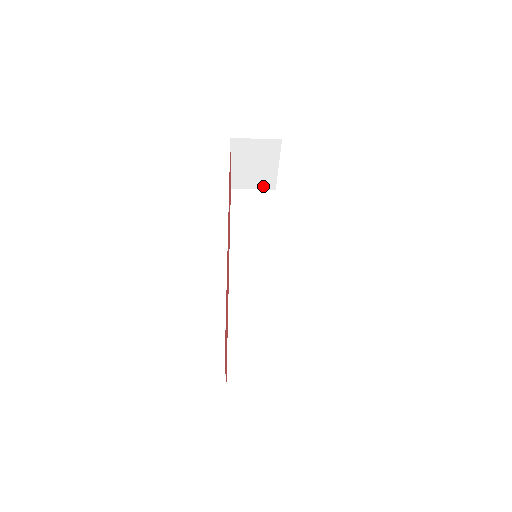
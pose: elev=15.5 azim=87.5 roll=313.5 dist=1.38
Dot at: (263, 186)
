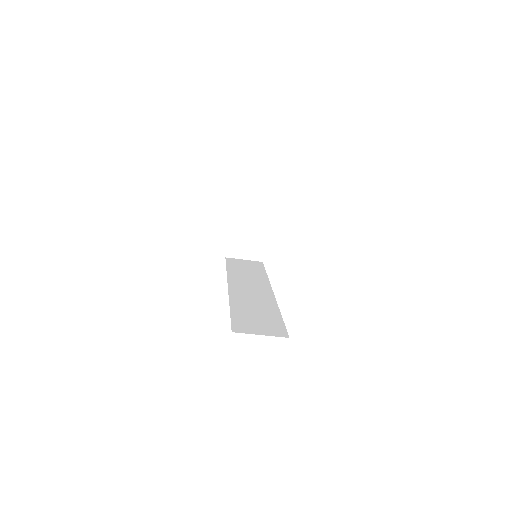
Dot at: (252, 257)
